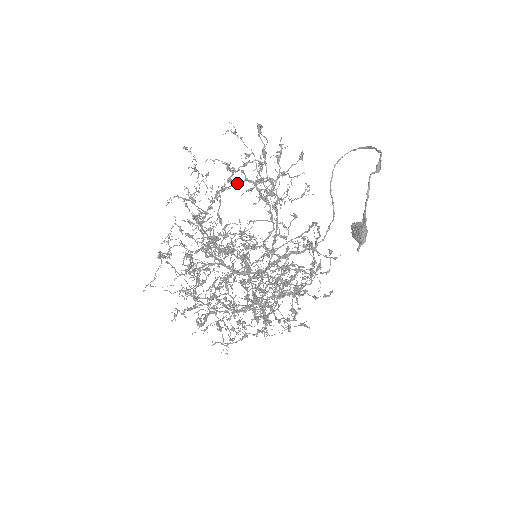
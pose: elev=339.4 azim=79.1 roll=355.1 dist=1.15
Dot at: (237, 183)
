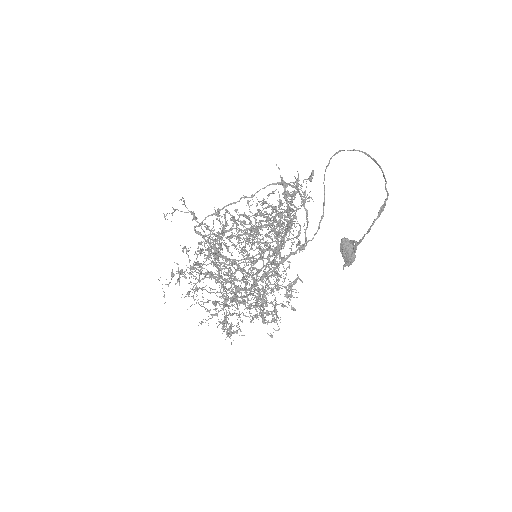
Dot at: (252, 228)
